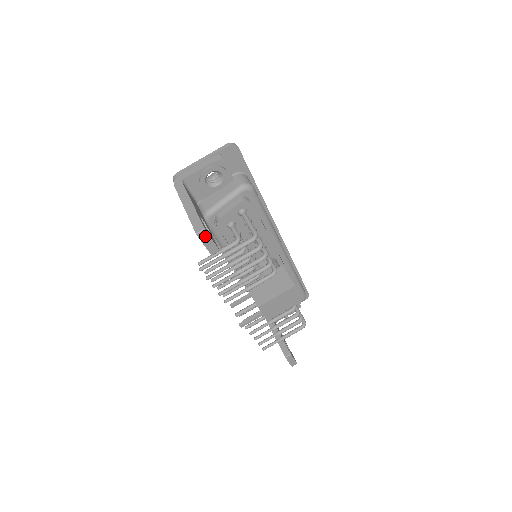
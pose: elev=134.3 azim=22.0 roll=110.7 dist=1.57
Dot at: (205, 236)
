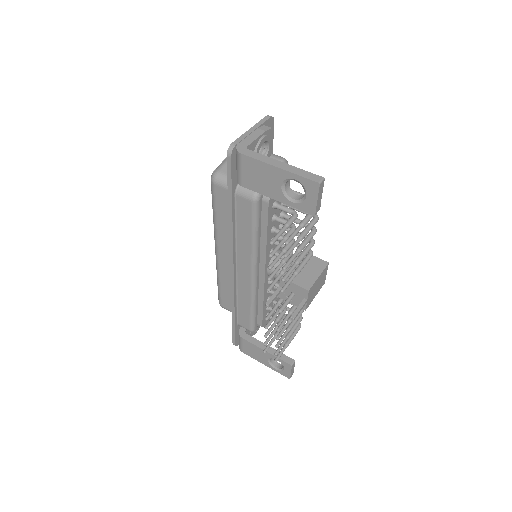
Dot at: (321, 188)
